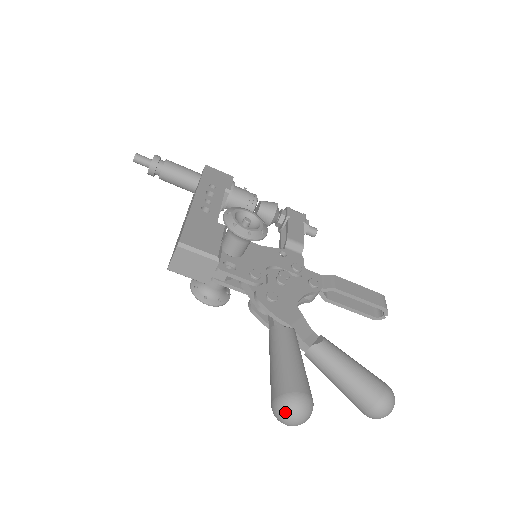
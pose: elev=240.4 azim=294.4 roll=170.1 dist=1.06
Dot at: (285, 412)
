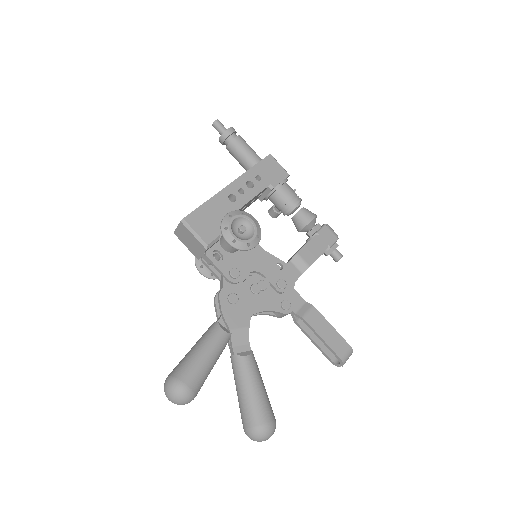
Dot at: (167, 389)
